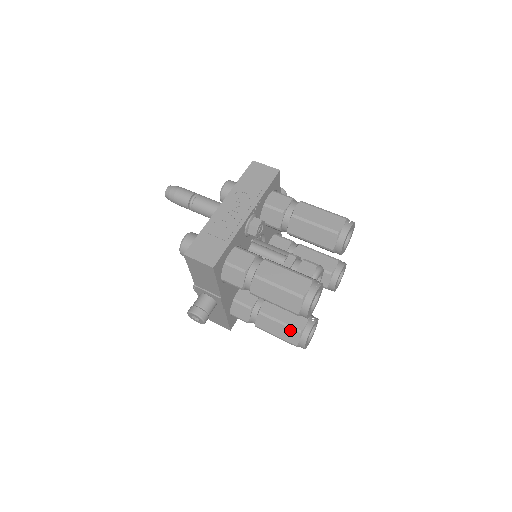
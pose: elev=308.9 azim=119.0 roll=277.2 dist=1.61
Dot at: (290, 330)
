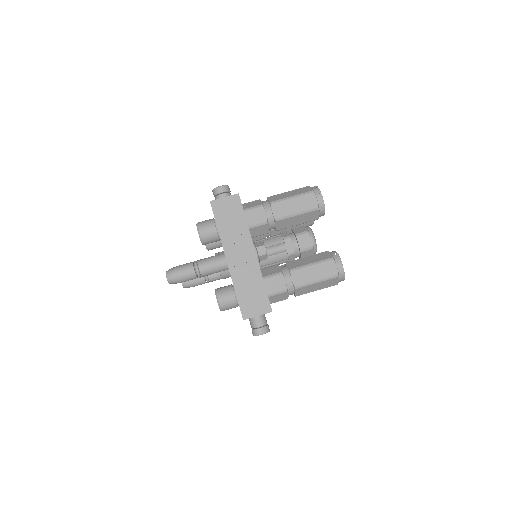
Dot at: occluded
